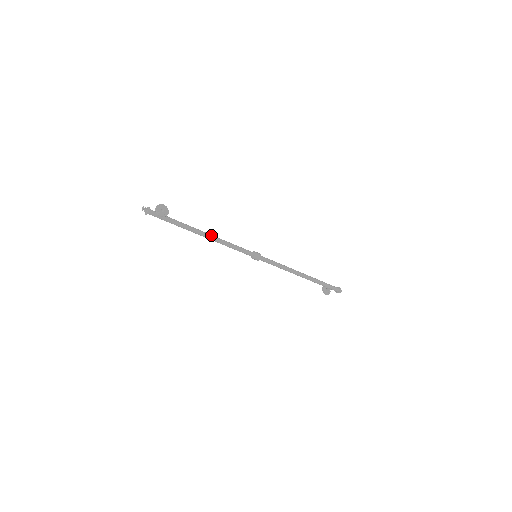
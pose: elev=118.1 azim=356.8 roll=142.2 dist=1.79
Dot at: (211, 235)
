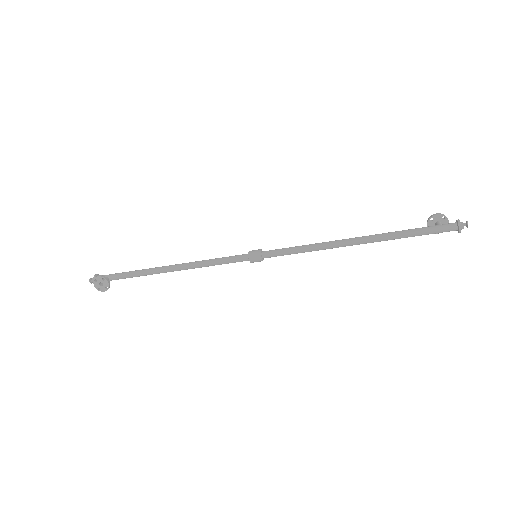
Dot at: (176, 267)
